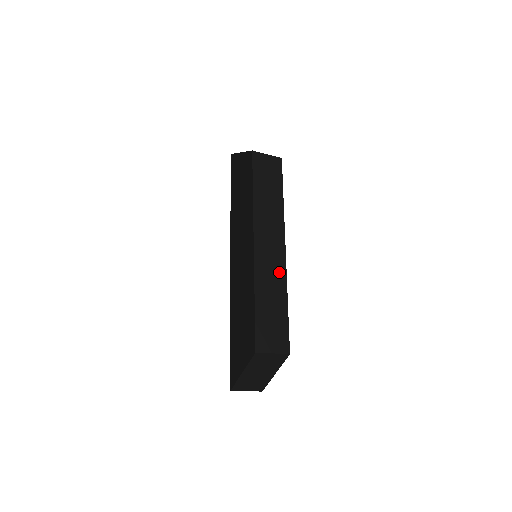
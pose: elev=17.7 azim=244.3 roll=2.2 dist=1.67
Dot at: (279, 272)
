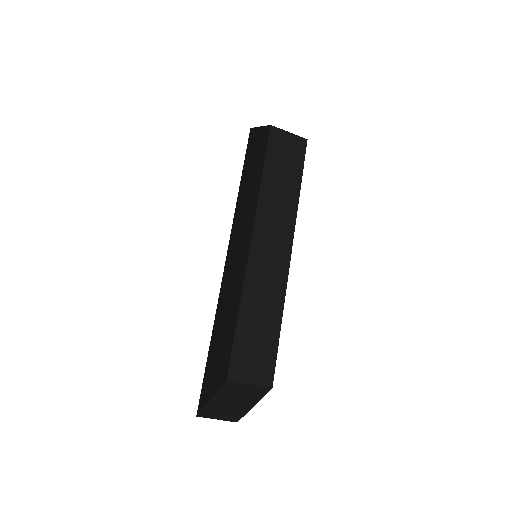
Dot at: (277, 281)
